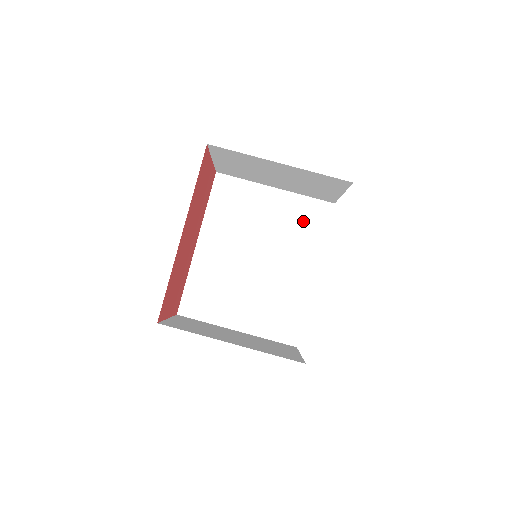
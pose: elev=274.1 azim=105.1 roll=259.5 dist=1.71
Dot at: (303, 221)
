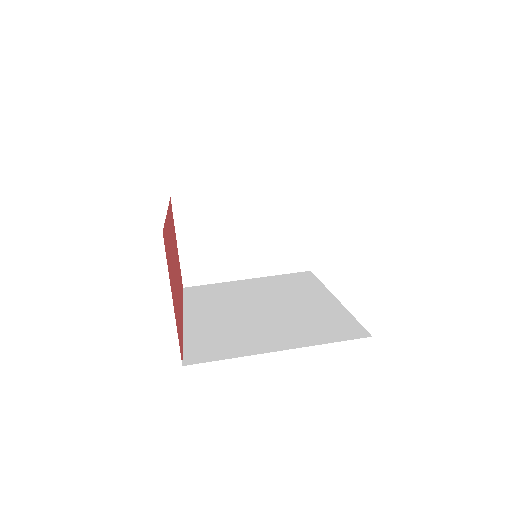
Dot at: (290, 283)
